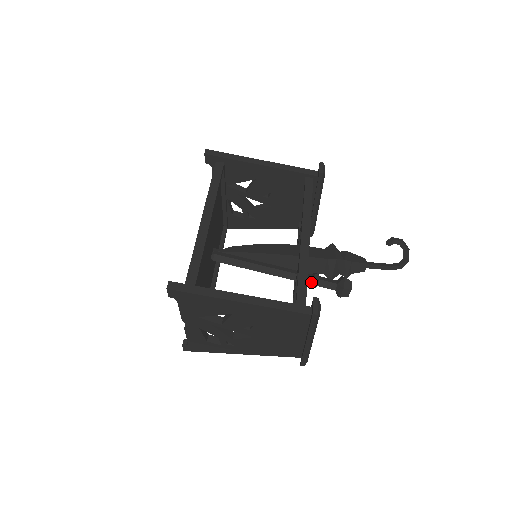
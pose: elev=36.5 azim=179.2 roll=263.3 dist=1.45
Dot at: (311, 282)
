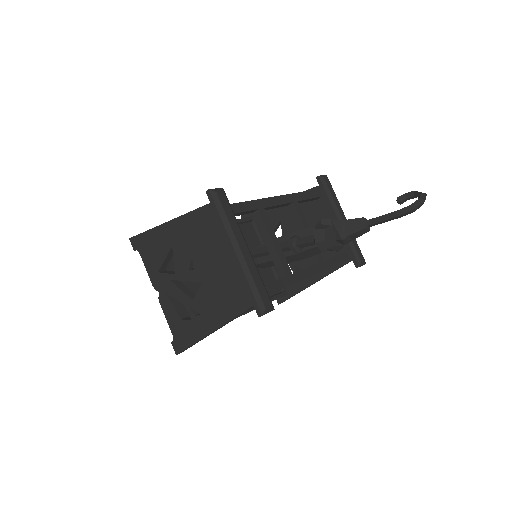
Dot at: (290, 245)
